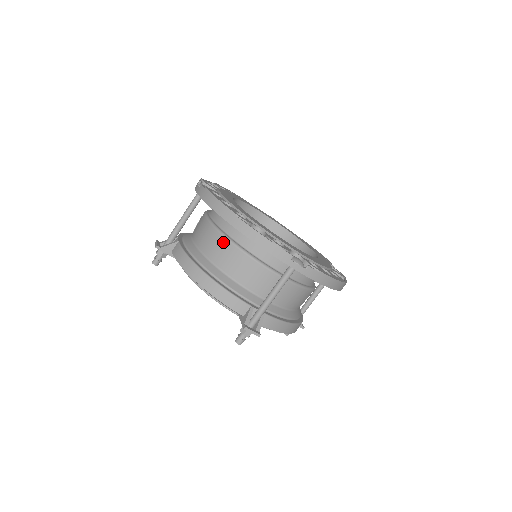
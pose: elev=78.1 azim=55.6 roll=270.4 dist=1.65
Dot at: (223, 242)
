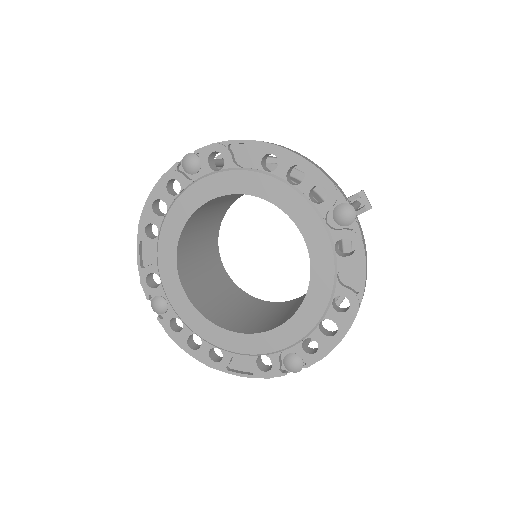
Dot at: occluded
